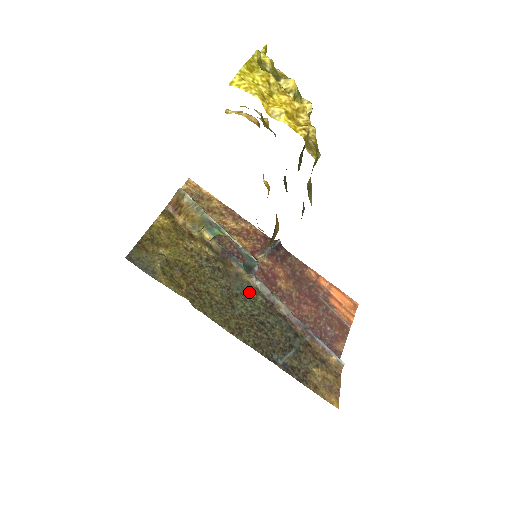
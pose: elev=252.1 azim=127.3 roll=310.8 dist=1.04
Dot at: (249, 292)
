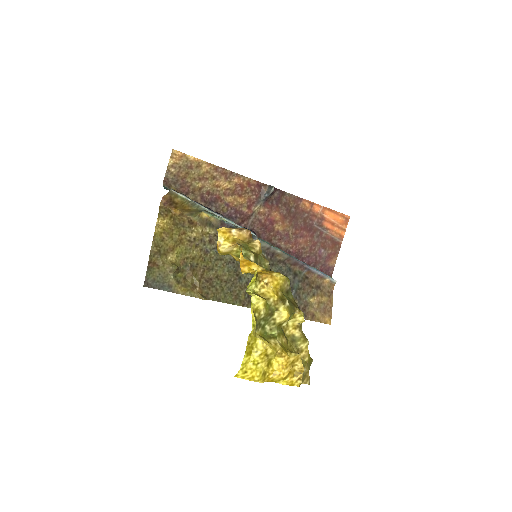
Dot at: occluded
